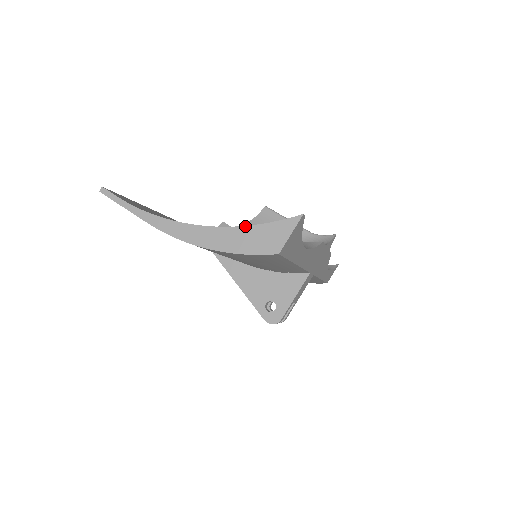
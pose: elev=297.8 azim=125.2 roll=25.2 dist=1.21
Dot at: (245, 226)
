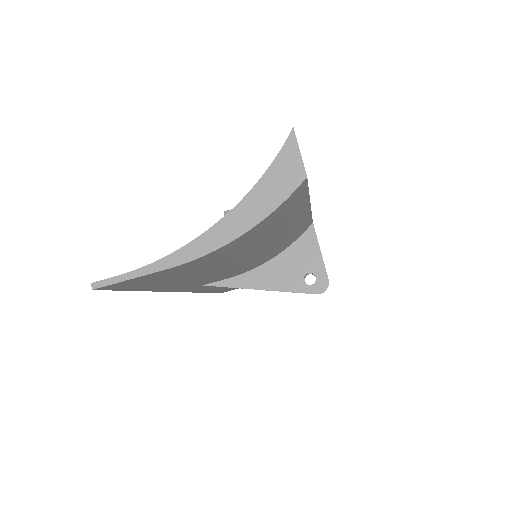
Dot at: (255, 185)
